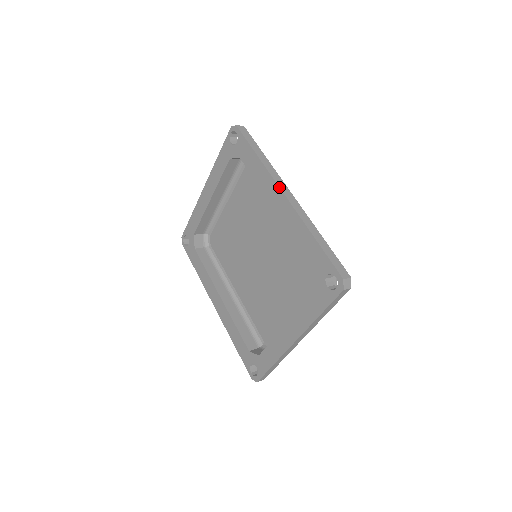
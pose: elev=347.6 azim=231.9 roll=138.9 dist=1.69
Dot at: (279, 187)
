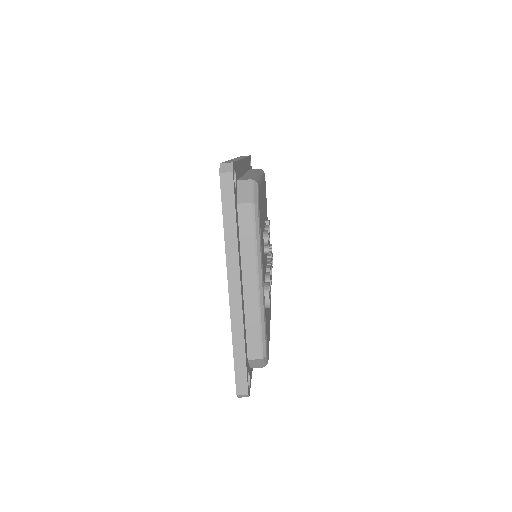
Dot at: (234, 158)
